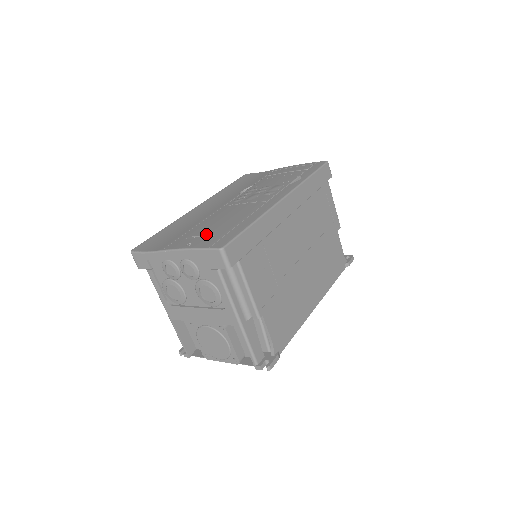
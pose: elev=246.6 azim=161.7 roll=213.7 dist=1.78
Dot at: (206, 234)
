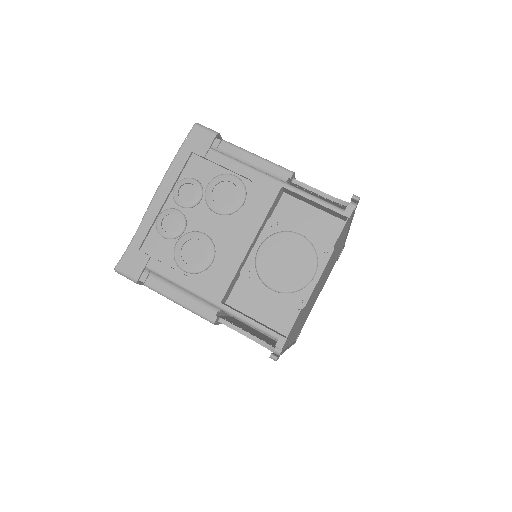
Dot at: occluded
